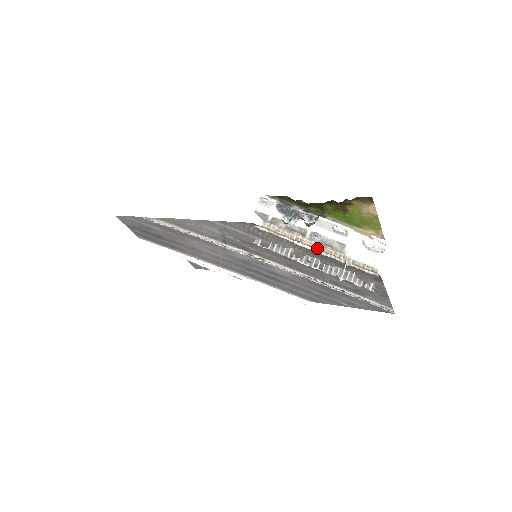
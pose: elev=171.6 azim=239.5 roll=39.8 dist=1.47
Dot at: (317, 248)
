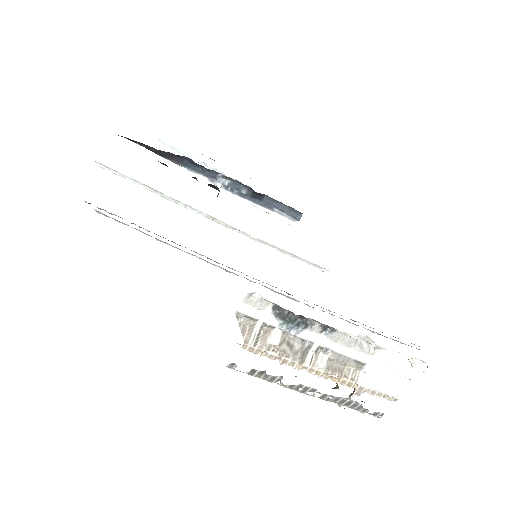
Dot at: (318, 376)
